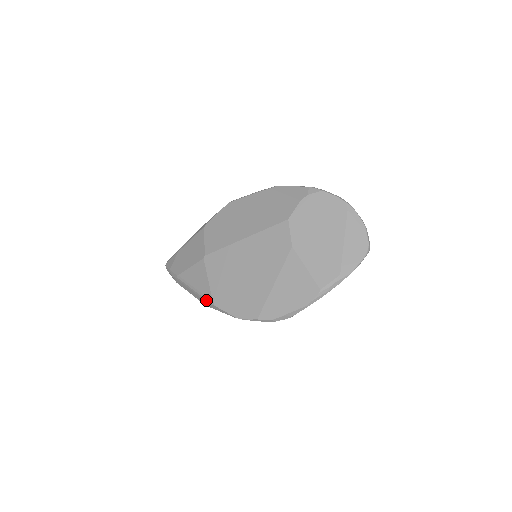
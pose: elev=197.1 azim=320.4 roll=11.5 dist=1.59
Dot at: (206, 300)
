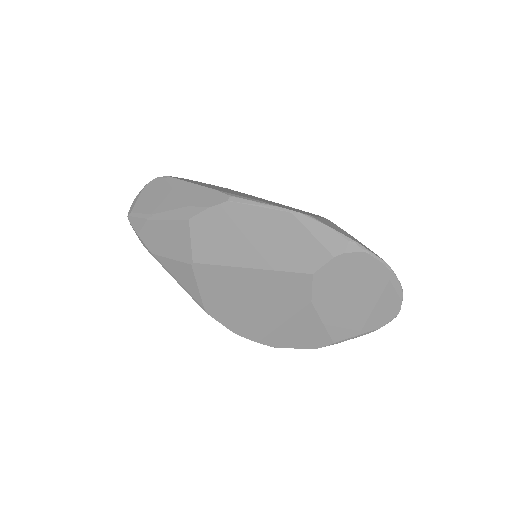
Dot at: (195, 301)
